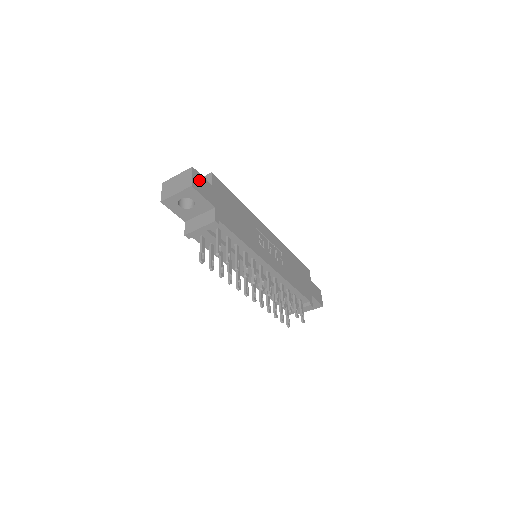
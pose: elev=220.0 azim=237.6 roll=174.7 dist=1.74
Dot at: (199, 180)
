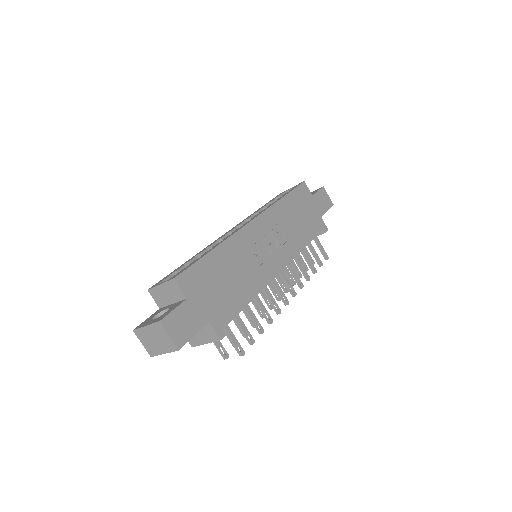
Dot at: (176, 323)
